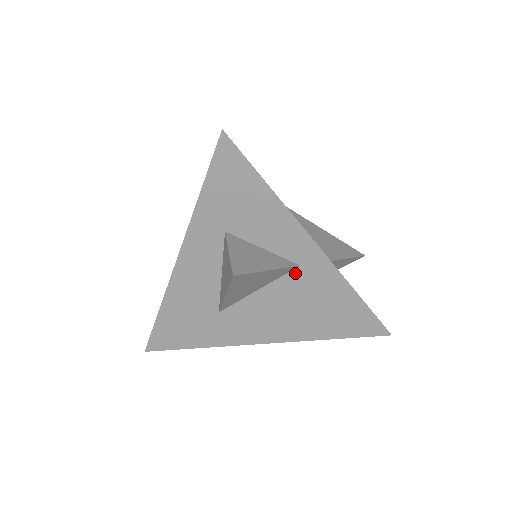
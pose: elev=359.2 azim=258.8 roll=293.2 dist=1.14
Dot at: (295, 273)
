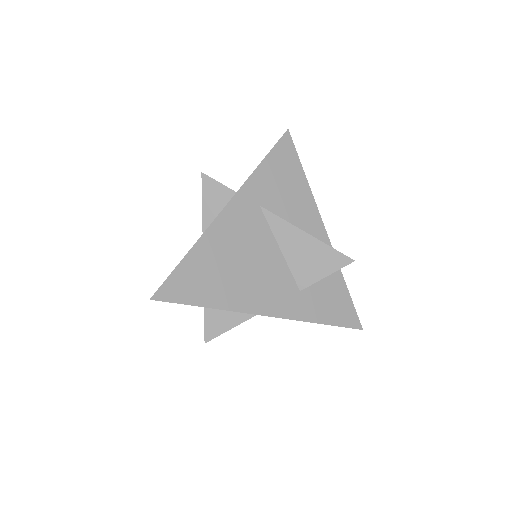
Dot at: occluded
